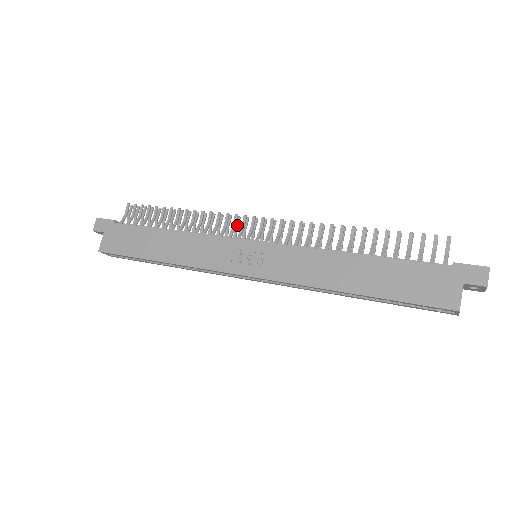
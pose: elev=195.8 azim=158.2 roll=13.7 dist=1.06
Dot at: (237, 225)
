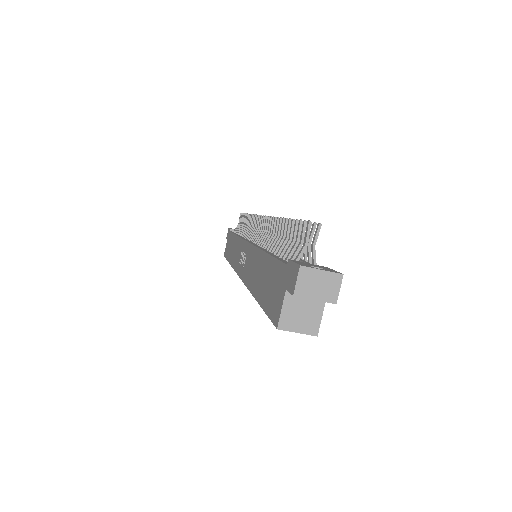
Dot at: occluded
